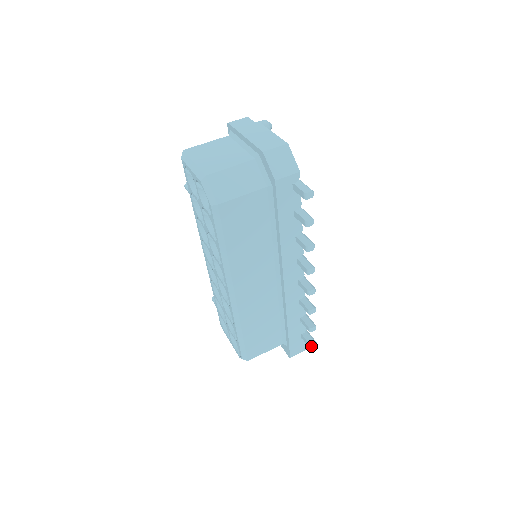
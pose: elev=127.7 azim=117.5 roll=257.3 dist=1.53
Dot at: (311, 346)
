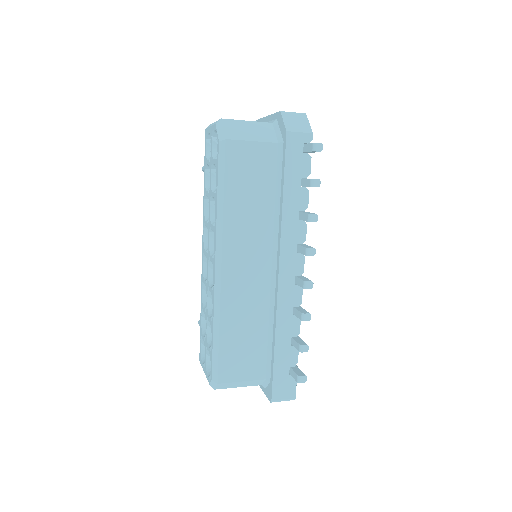
Dot at: (299, 378)
